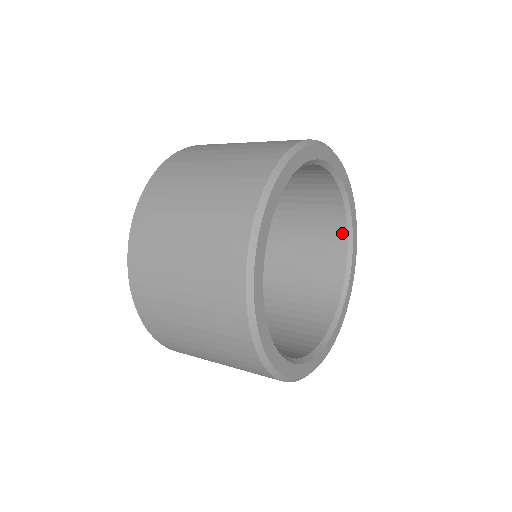
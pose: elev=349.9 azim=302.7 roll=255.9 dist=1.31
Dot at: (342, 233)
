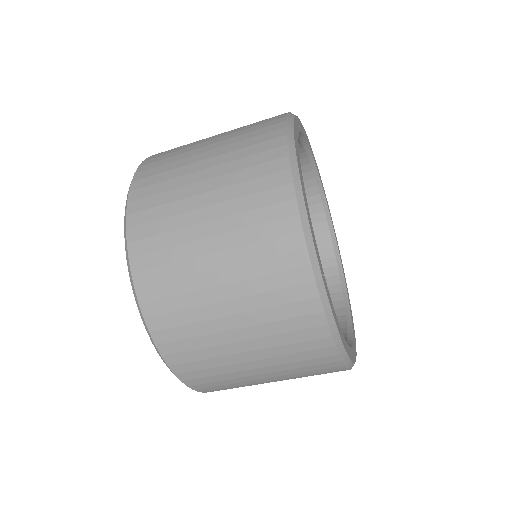
Dot at: occluded
